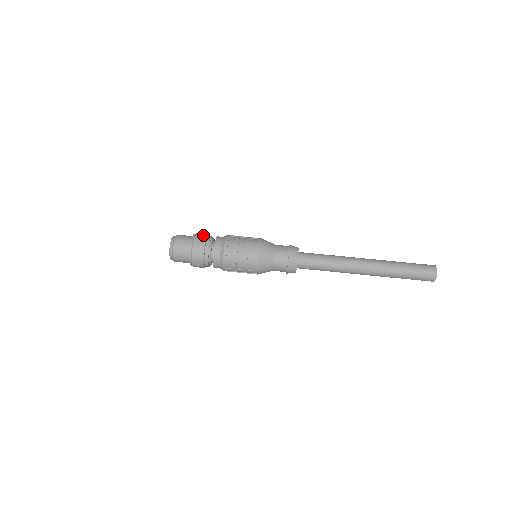
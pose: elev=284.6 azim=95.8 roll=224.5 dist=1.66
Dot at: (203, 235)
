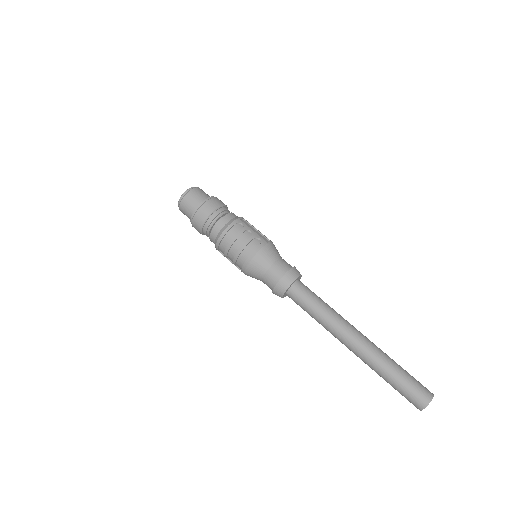
Dot at: (212, 207)
